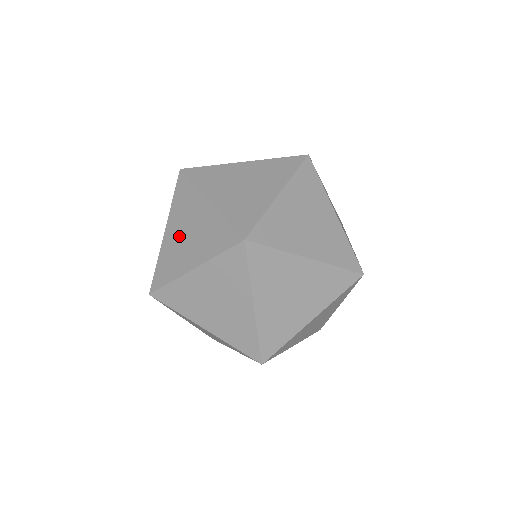
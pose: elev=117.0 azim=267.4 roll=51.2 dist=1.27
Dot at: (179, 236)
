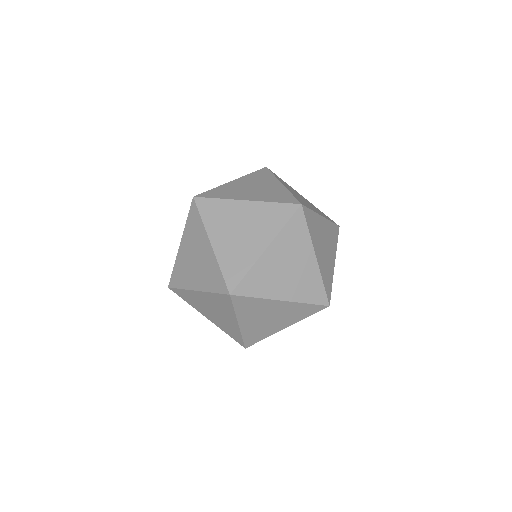
Dot at: (189, 257)
